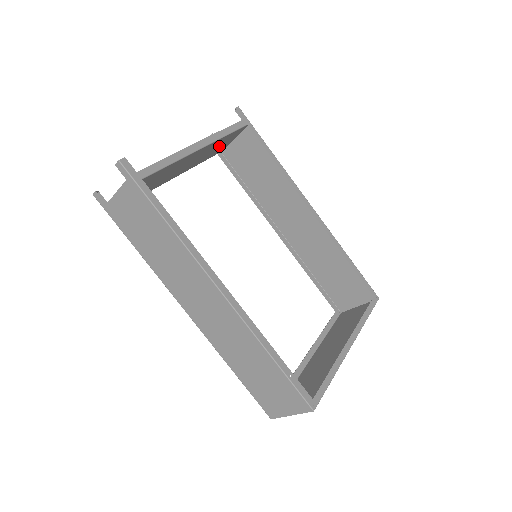
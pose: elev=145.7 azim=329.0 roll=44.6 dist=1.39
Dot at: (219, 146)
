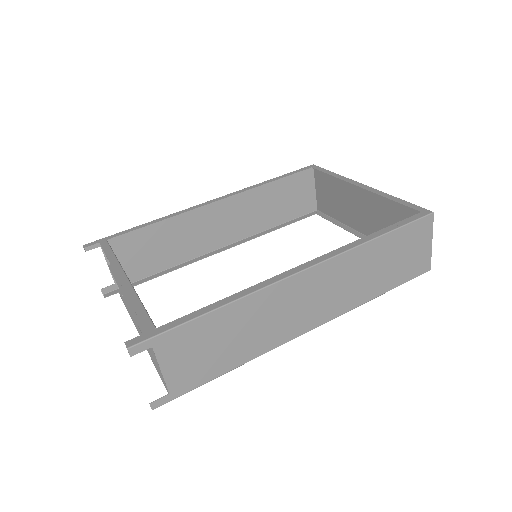
Dot at: occluded
